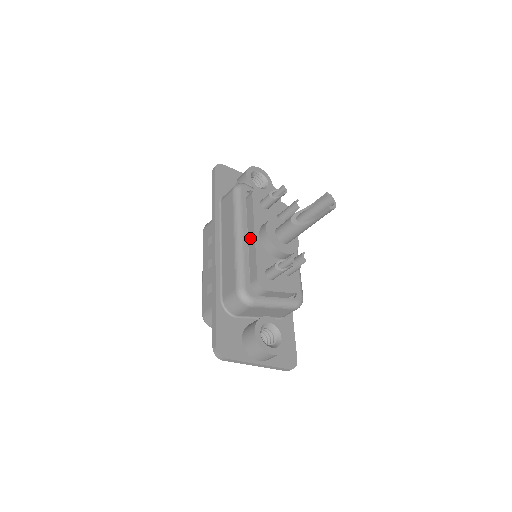
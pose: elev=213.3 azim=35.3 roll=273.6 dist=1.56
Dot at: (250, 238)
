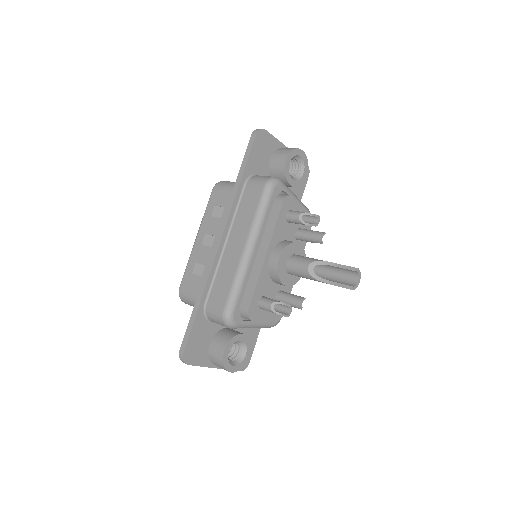
Dot at: (259, 255)
